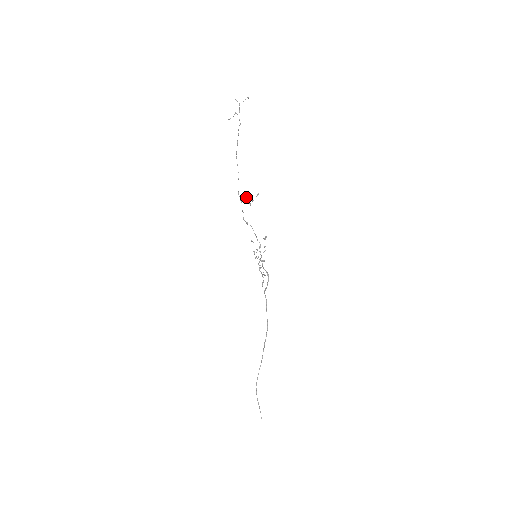
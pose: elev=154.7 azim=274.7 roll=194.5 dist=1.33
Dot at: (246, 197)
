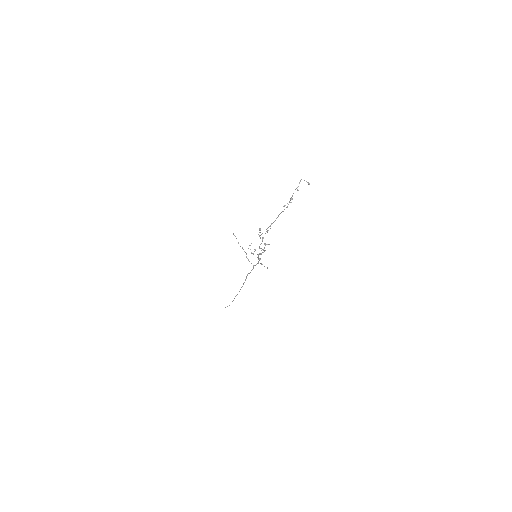
Dot at: (259, 229)
